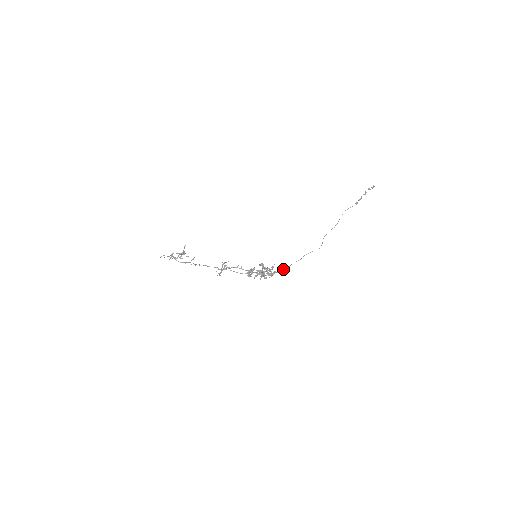
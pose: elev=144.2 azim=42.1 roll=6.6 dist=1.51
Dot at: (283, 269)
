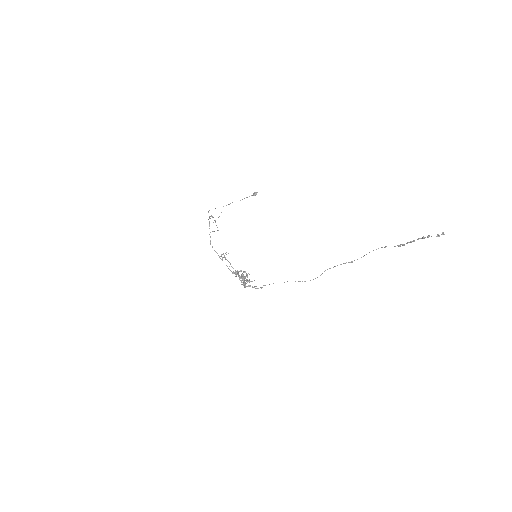
Dot at: occluded
